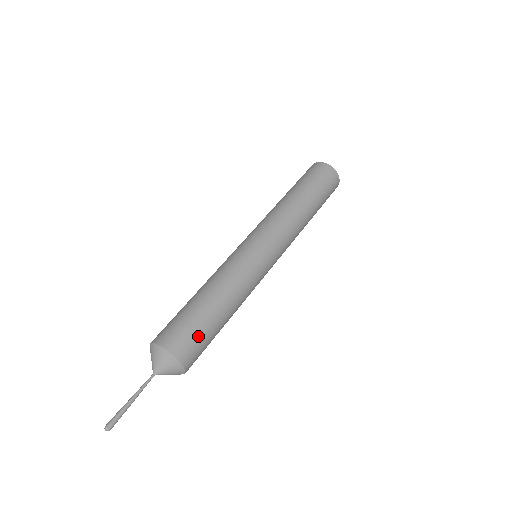
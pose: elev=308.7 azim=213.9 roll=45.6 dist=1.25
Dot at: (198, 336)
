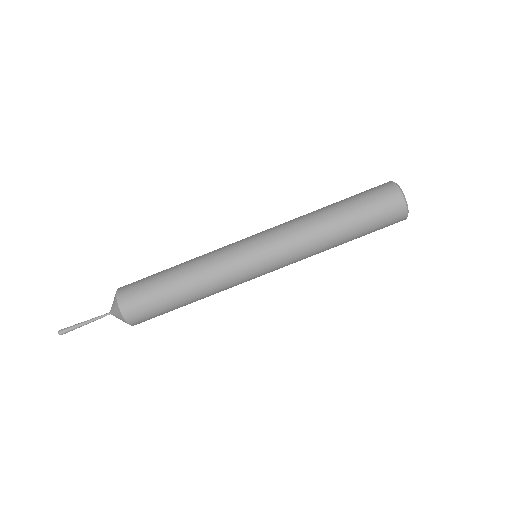
Dot at: (148, 304)
